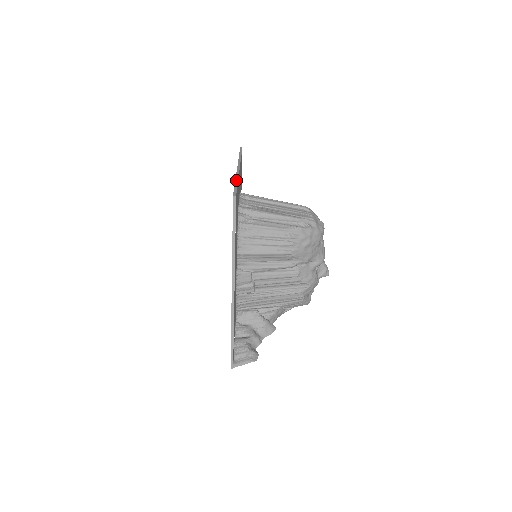
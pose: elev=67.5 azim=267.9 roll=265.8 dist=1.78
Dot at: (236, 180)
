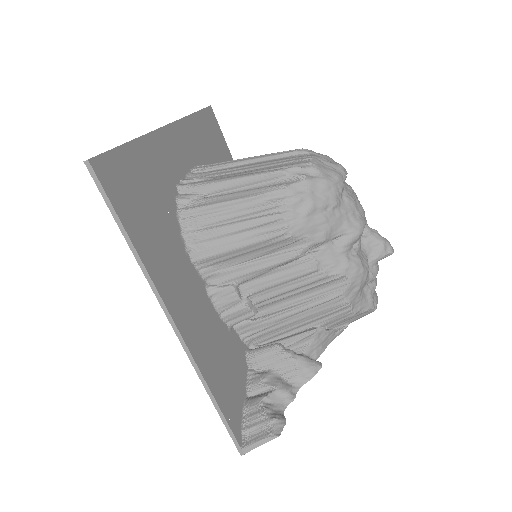
Dot at: occluded
